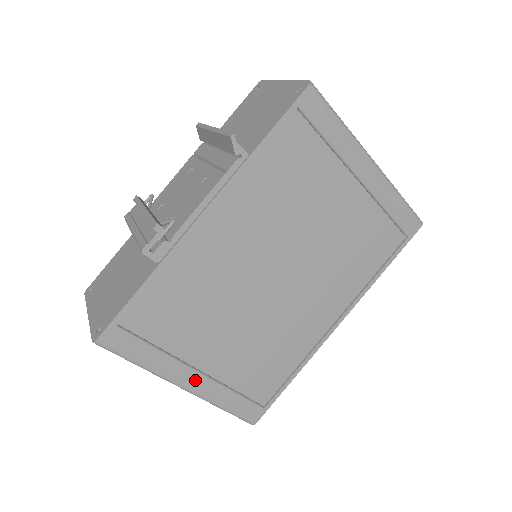
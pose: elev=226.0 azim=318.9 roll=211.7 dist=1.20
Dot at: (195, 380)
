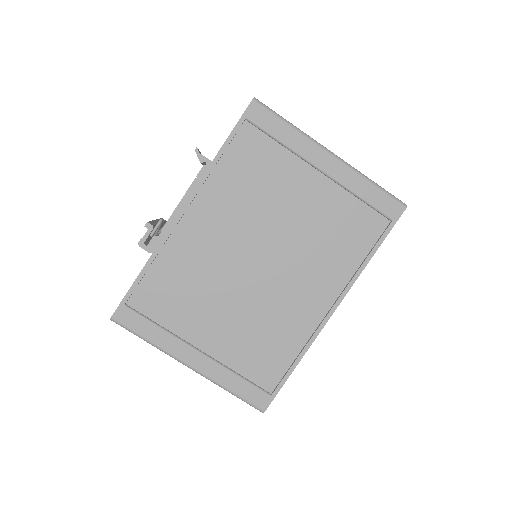
Dot at: (197, 359)
